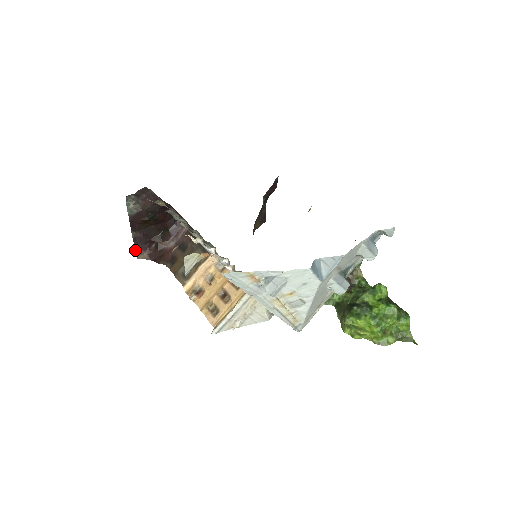
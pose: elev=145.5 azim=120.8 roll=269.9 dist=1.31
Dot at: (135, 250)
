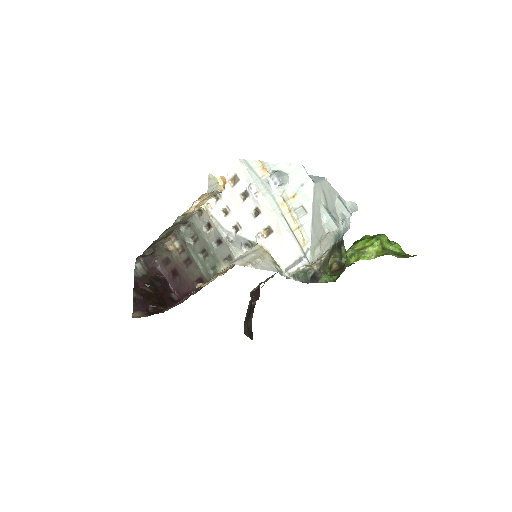
Dot at: (133, 309)
